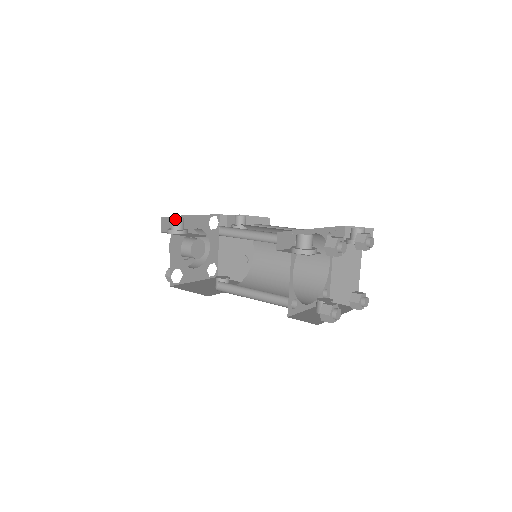
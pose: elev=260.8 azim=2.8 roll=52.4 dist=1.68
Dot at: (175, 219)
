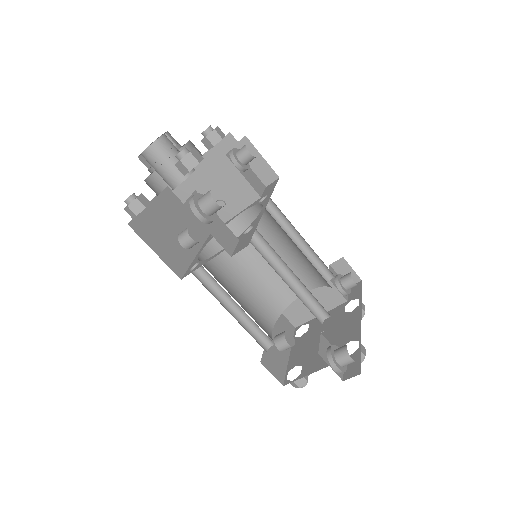
Dot at: (217, 205)
